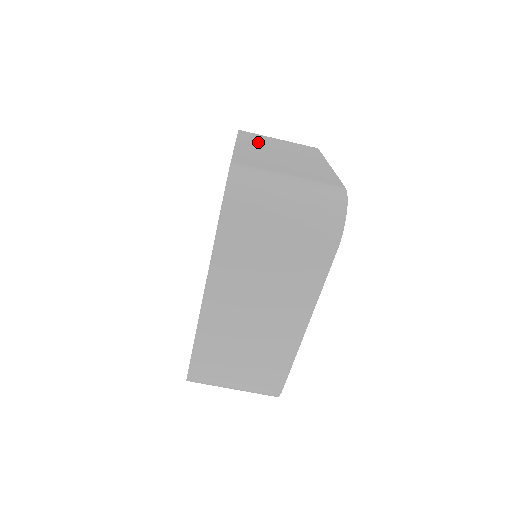
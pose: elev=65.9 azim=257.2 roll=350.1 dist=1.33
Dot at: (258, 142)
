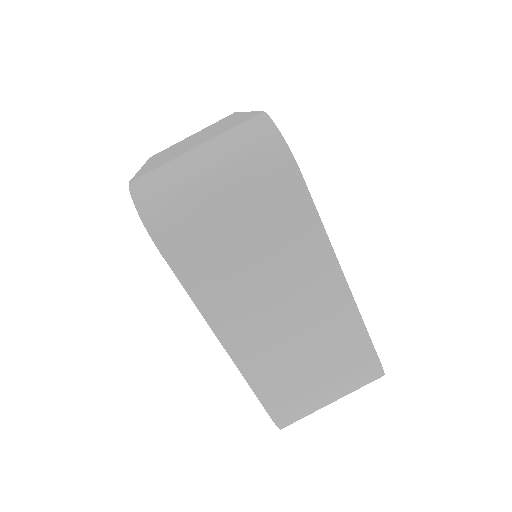
Dot at: (168, 150)
